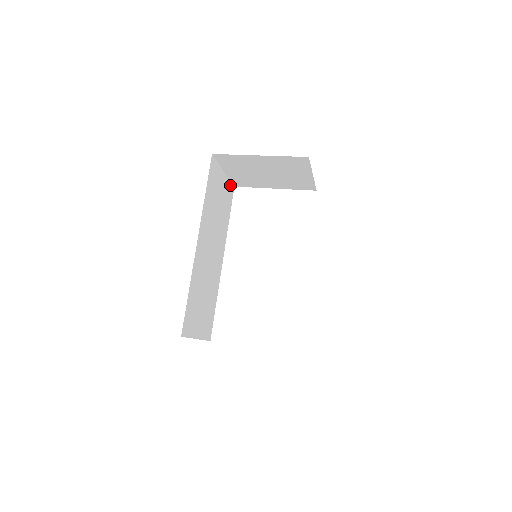
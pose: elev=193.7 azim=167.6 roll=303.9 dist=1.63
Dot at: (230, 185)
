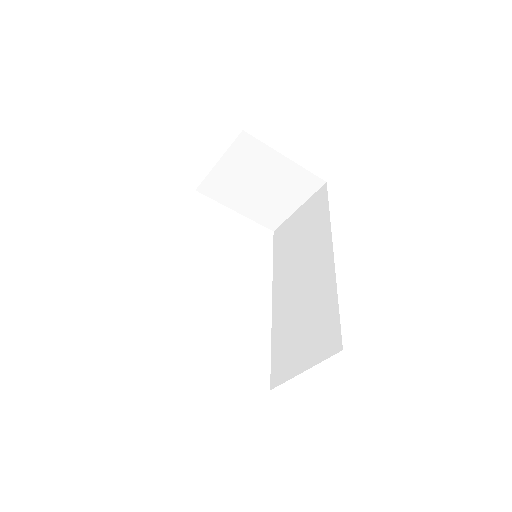
Dot at: occluded
